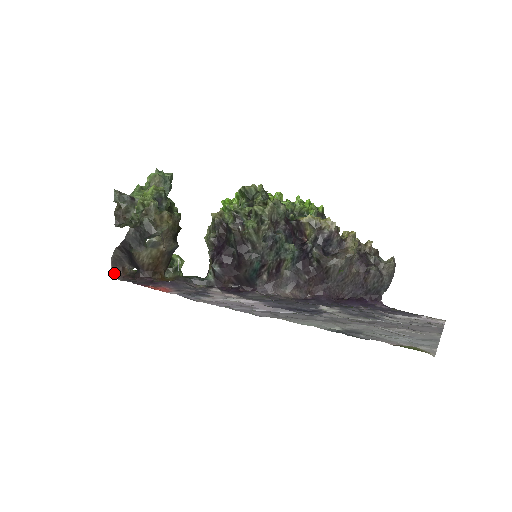
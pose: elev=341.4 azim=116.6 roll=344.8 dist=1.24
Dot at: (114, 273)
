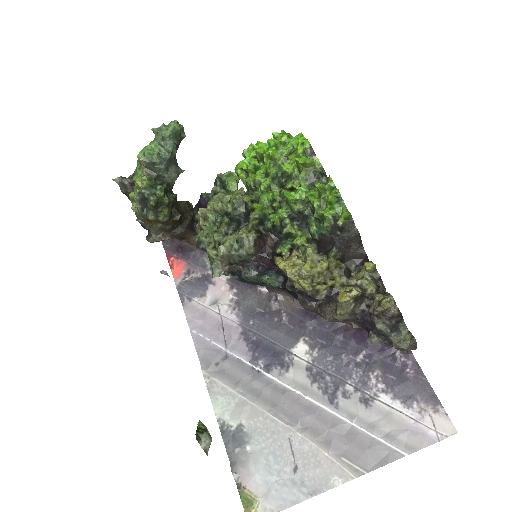
Dot at: occluded
